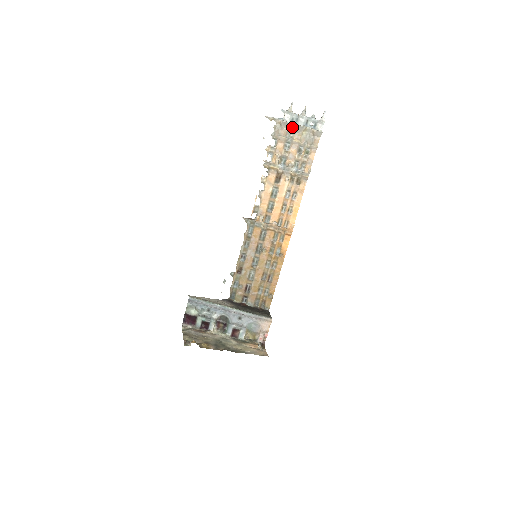
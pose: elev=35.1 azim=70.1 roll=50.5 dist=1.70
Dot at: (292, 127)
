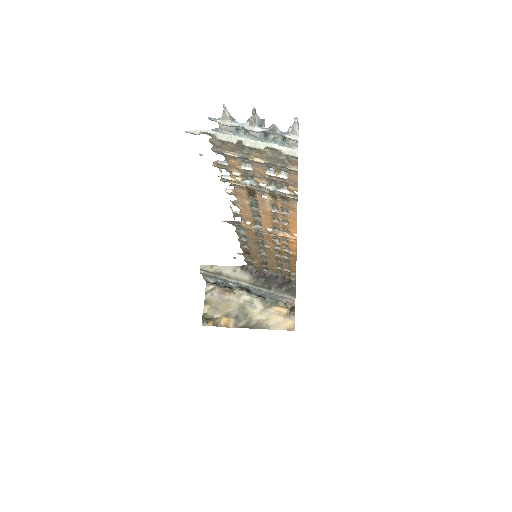
Dot at: (240, 143)
